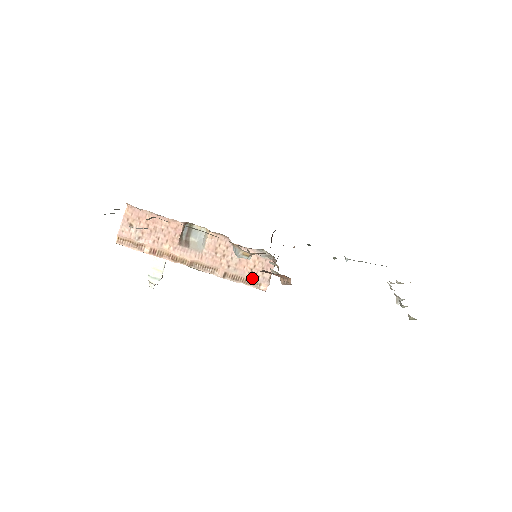
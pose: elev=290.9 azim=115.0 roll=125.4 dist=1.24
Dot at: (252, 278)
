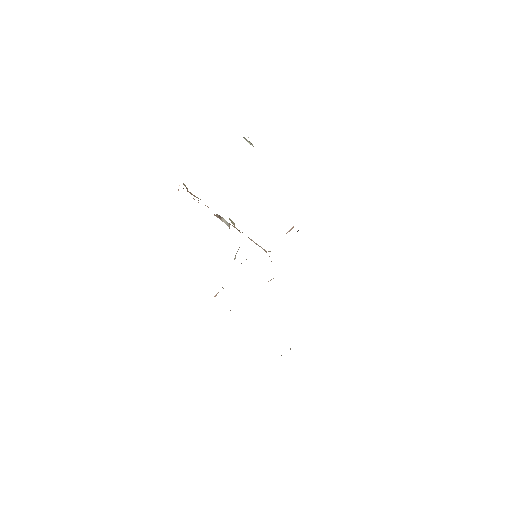
Dot at: (216, 295)
